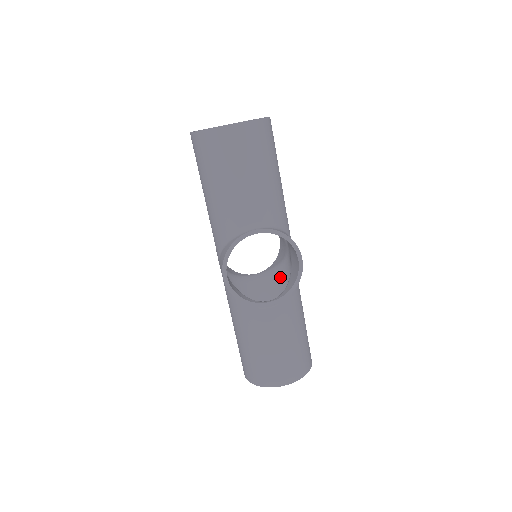
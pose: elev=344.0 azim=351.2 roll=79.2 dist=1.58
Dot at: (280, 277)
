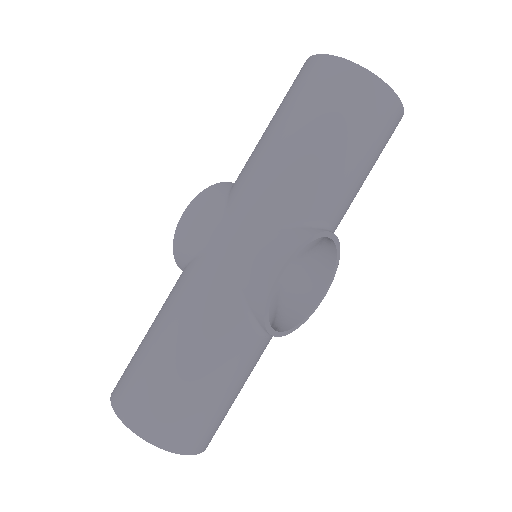
Dot at: occluded
